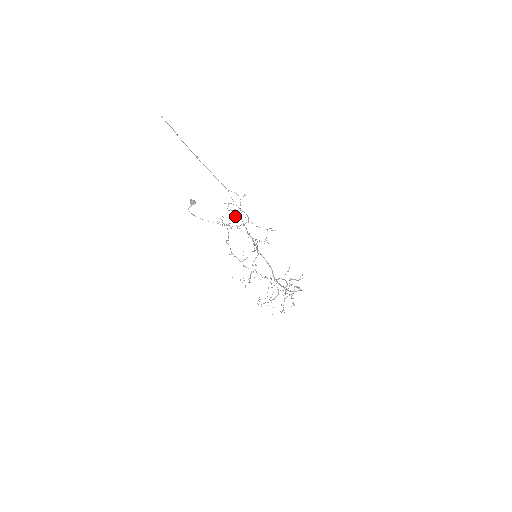
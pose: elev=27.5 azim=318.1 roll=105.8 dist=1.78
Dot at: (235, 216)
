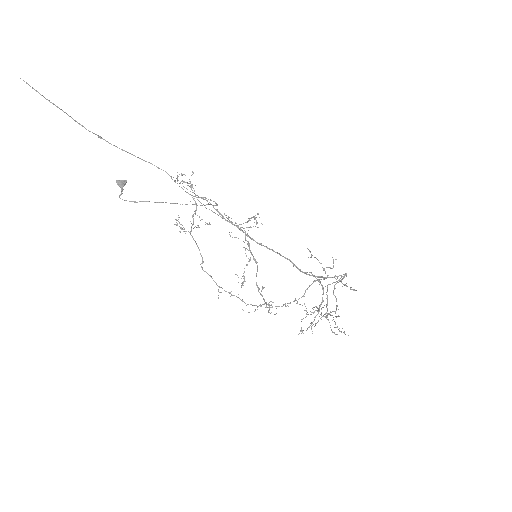
Dot at: (195, 202)
